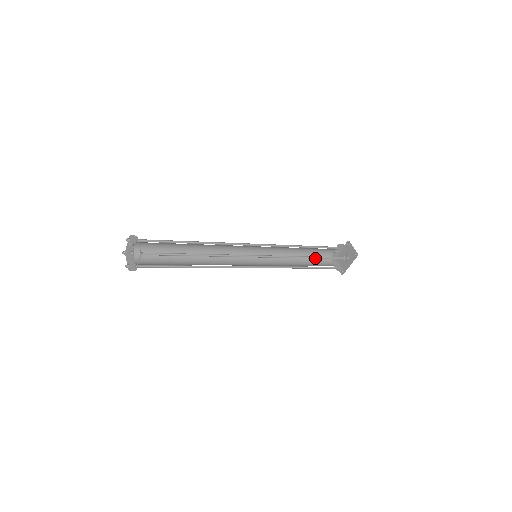
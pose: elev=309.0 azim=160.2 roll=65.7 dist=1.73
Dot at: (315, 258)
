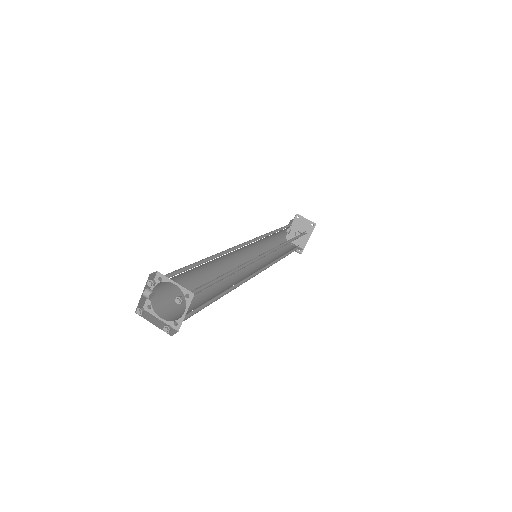
Dot at: (294, 239)
